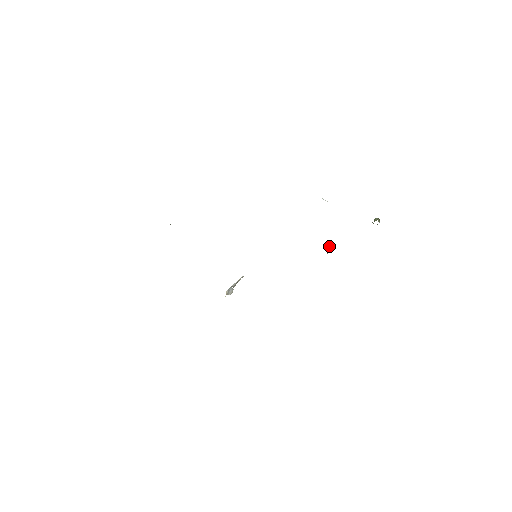
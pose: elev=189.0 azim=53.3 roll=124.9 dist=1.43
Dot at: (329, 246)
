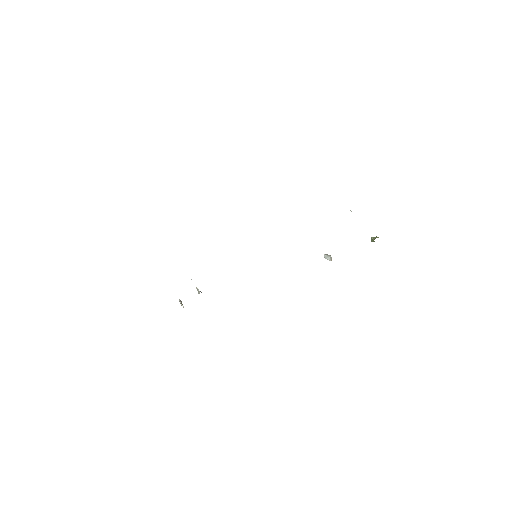
Dot at: (328, 256)
